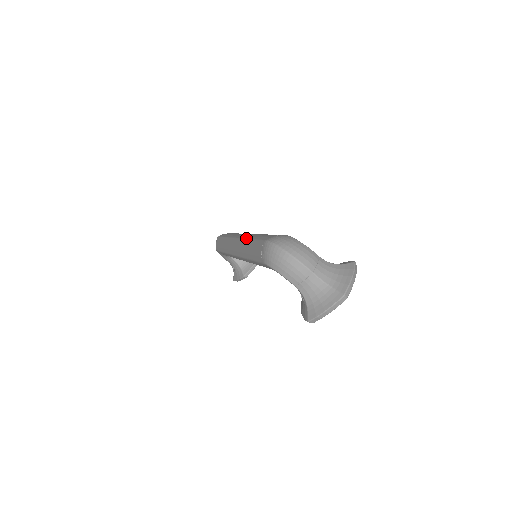
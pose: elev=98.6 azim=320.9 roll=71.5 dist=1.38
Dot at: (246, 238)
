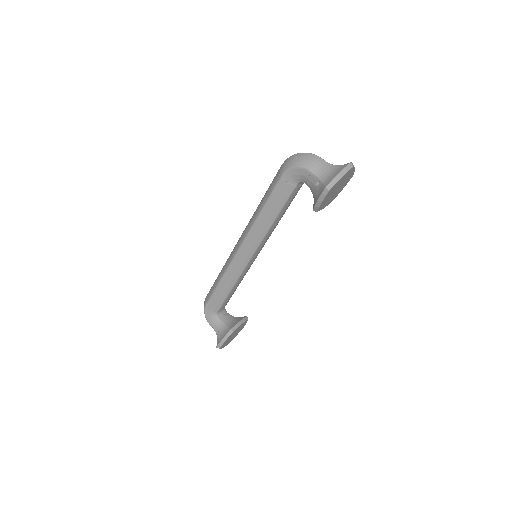
Dot at: occluded
